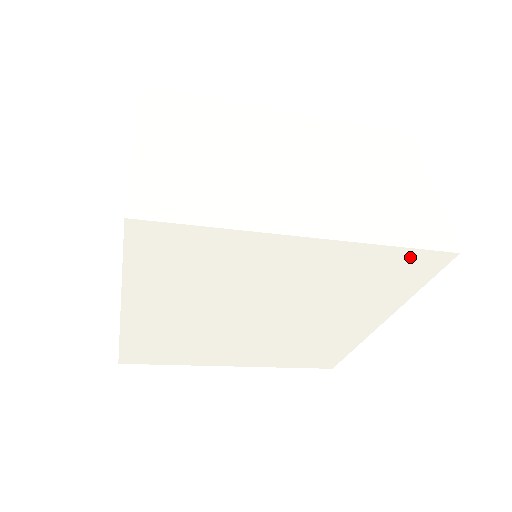
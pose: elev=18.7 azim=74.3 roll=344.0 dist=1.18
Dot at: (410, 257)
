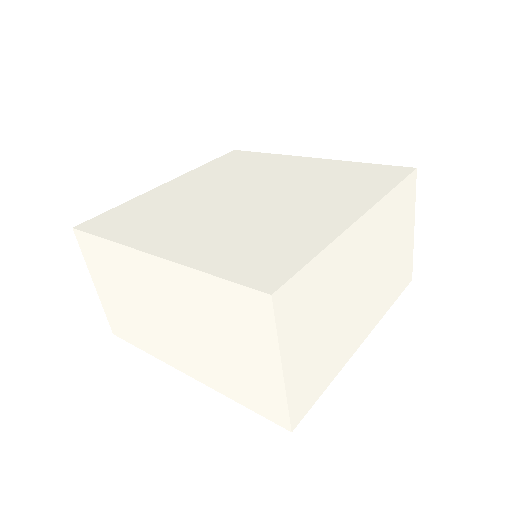
Dot at: occluded
